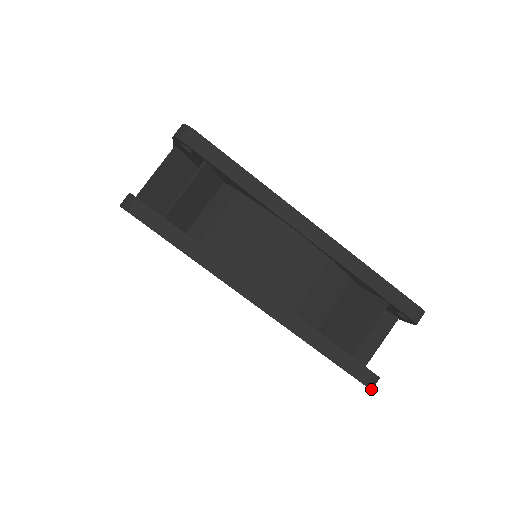
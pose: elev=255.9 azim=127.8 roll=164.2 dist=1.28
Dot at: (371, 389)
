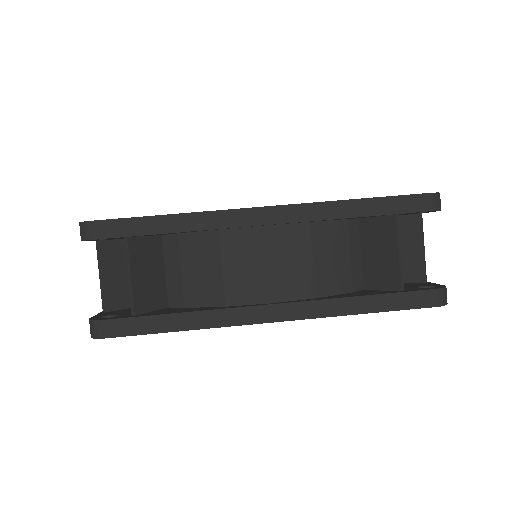
Dot at: (446, 304)
